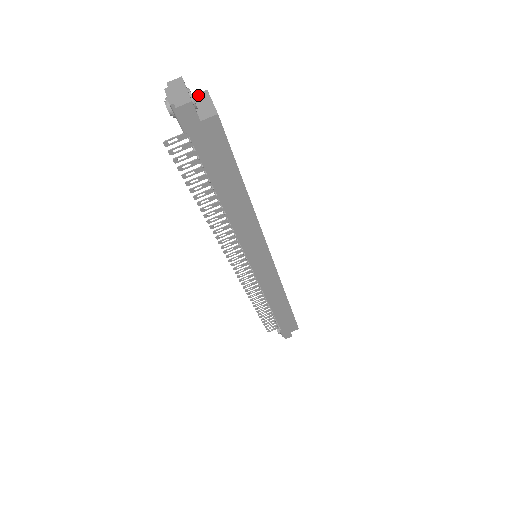
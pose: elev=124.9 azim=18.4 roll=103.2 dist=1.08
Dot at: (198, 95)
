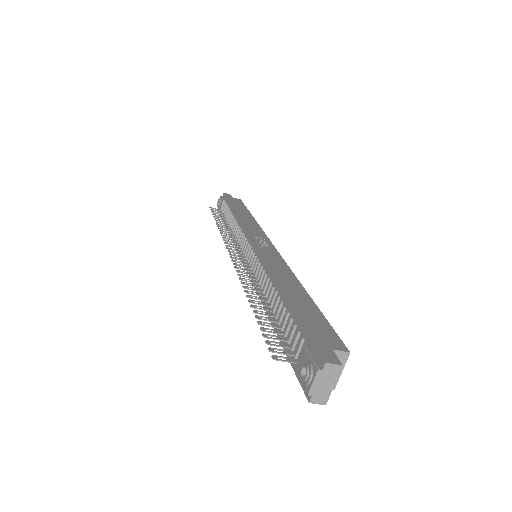
Dot at: (339, 354)
